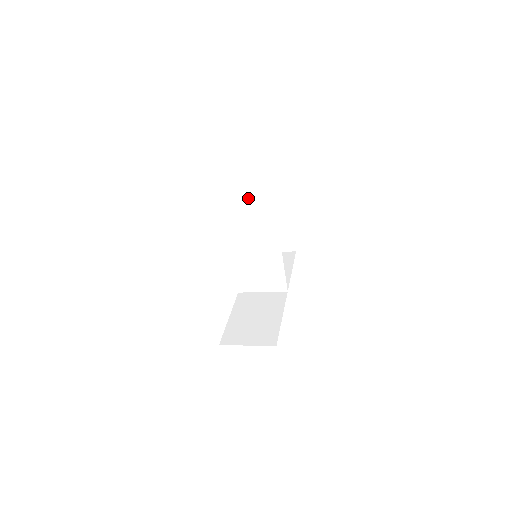
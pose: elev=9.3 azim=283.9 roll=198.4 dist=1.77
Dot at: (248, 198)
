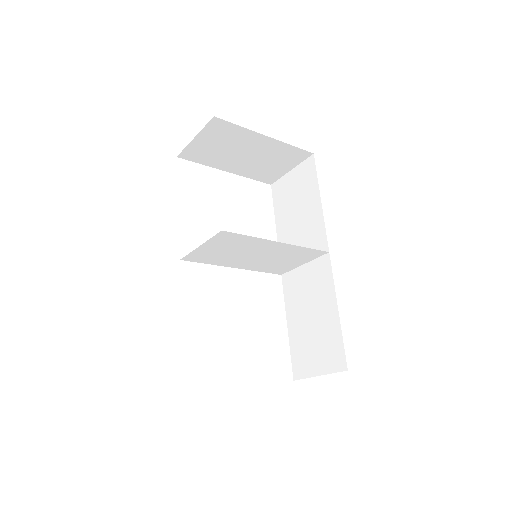
Dot at: (200, 158)
